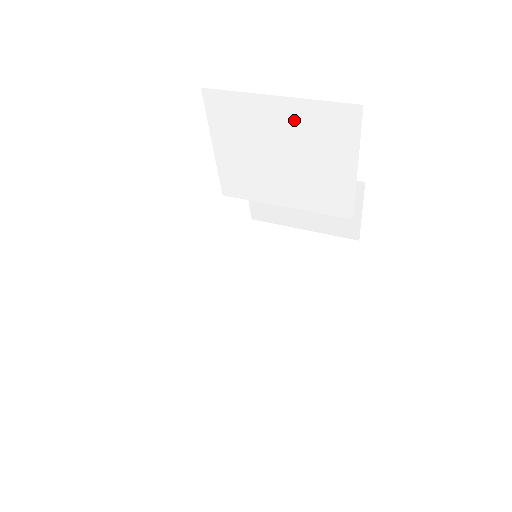
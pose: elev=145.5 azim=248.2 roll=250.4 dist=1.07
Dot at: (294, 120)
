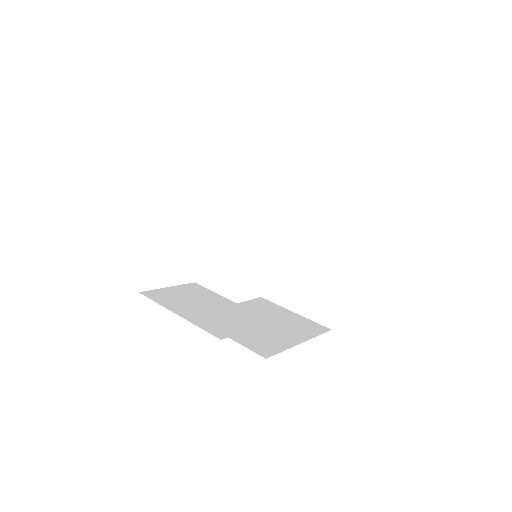
Dot at: (312, 195)
